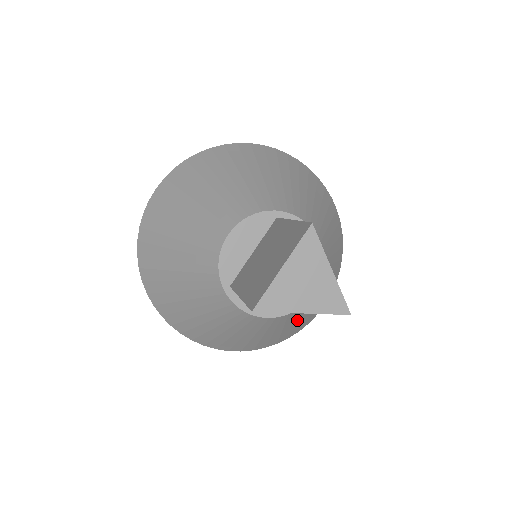
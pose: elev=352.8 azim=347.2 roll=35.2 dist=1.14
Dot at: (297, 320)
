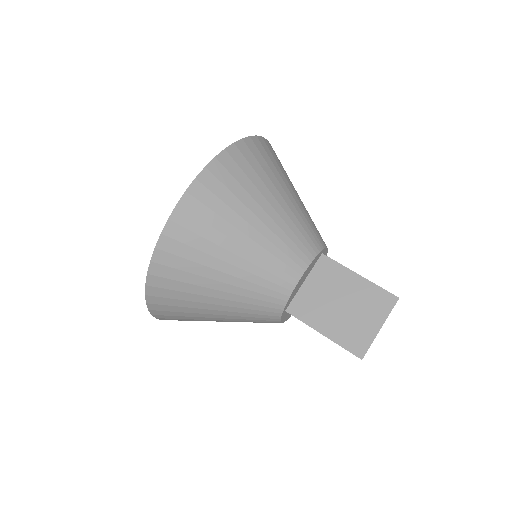
Dot at: occluded
